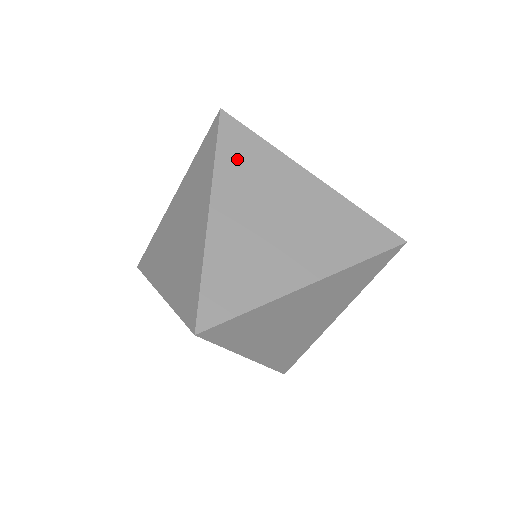
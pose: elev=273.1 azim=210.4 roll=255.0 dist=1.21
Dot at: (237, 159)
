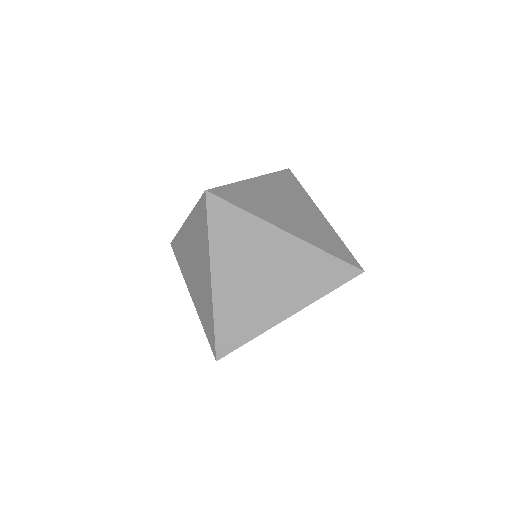
Dot at: (284, 181)
